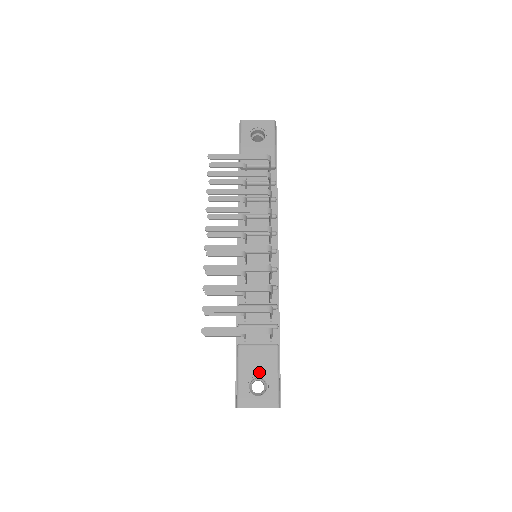
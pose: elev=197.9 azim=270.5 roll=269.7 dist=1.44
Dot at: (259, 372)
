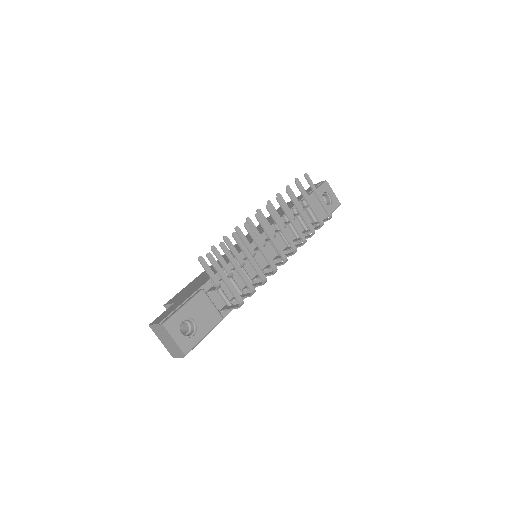
Dot at: (198, 320)
